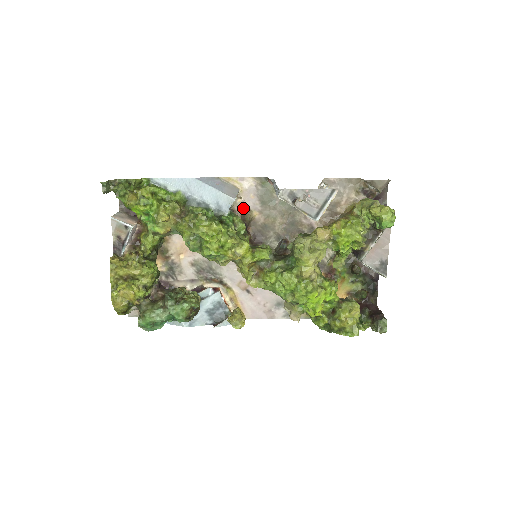
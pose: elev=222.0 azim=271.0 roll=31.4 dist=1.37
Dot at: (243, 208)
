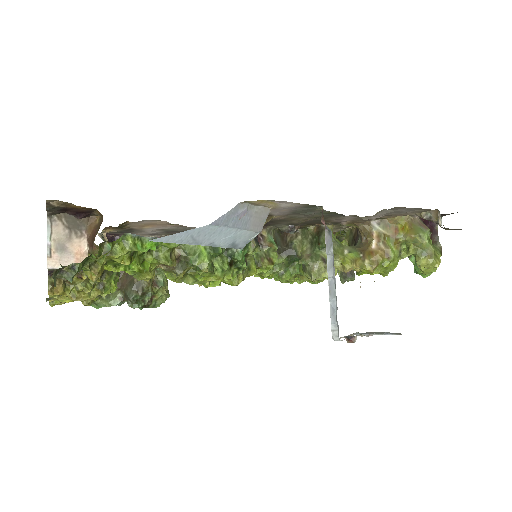
Dot at: occluded
